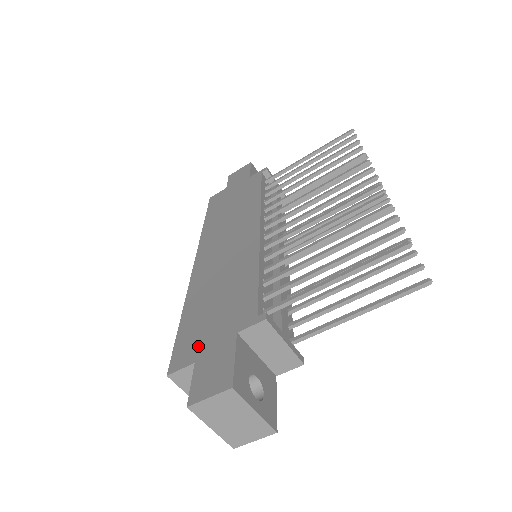
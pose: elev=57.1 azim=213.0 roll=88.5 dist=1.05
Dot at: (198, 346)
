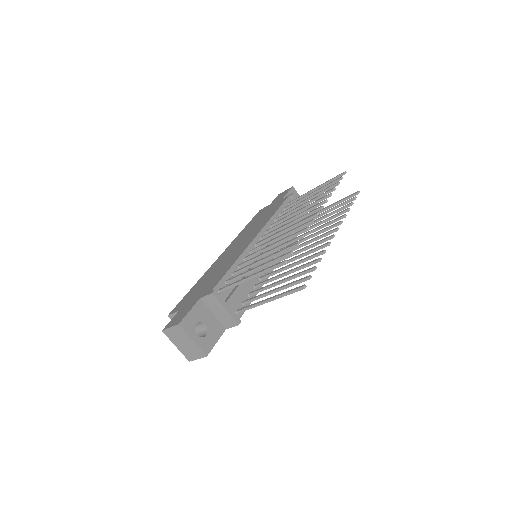
Dot at: (185, 303)
